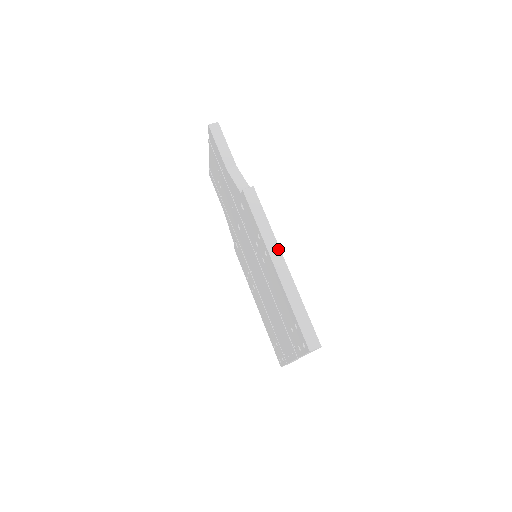
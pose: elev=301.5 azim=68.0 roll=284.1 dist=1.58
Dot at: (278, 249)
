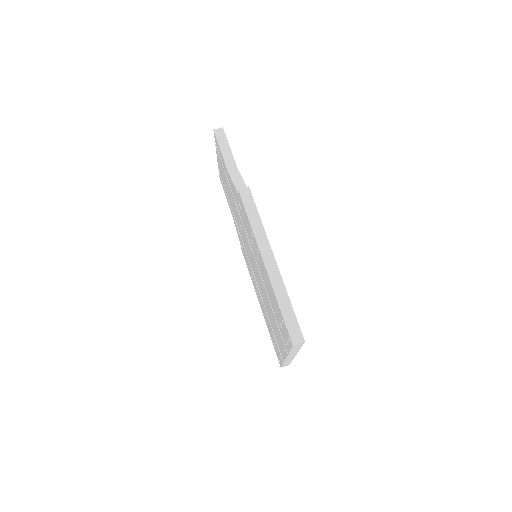
Dot at: (269, 246)
